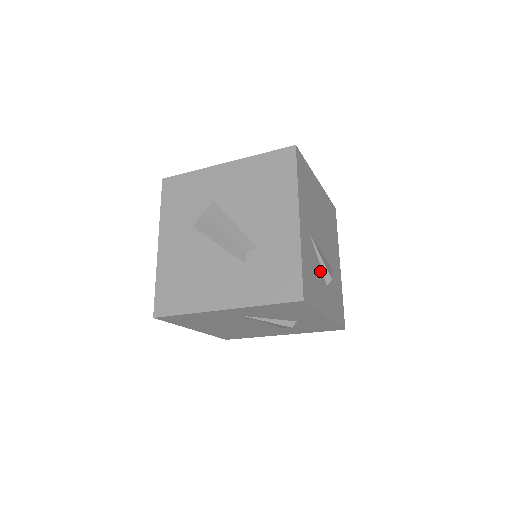
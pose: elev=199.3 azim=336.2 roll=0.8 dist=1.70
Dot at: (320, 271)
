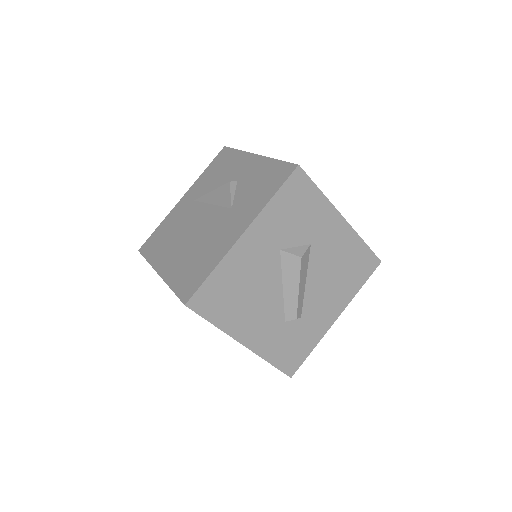
Dot at: occluded
